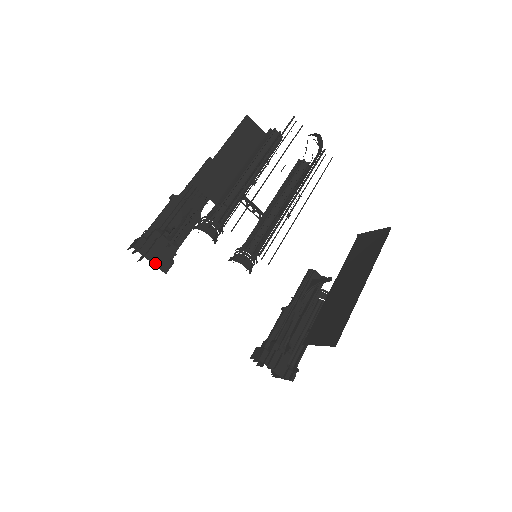
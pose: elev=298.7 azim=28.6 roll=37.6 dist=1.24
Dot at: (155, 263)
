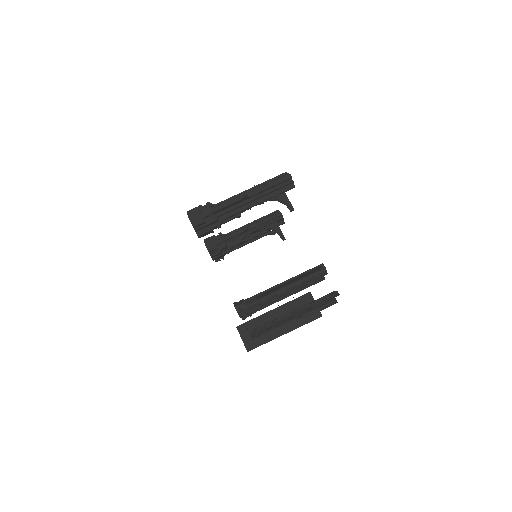
Dot at: occluded
